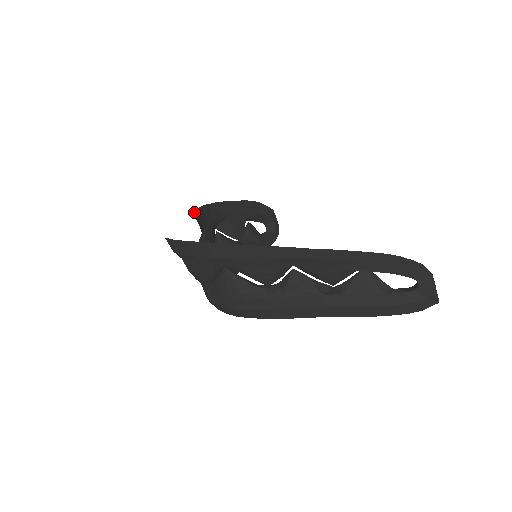
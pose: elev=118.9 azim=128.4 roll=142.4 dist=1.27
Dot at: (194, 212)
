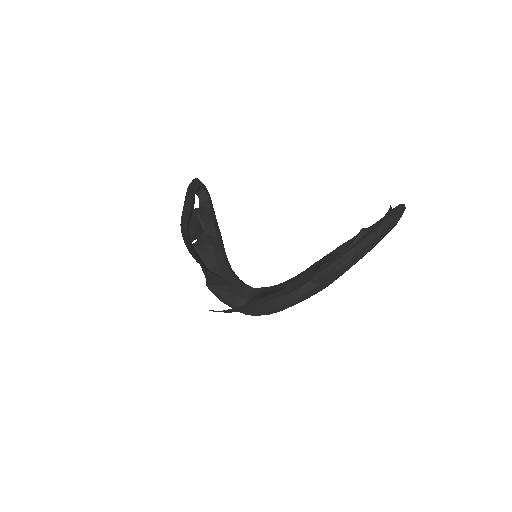
Dot at: occluded
